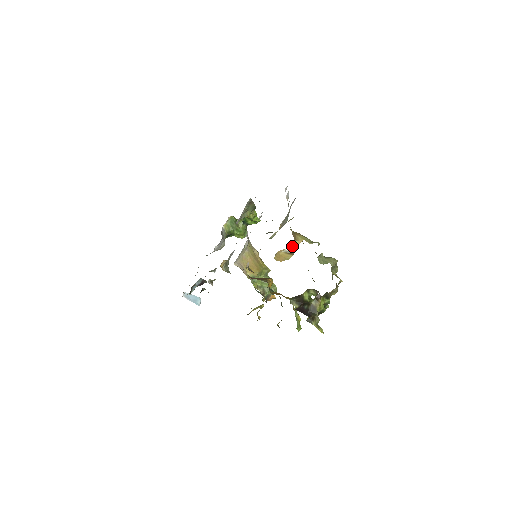
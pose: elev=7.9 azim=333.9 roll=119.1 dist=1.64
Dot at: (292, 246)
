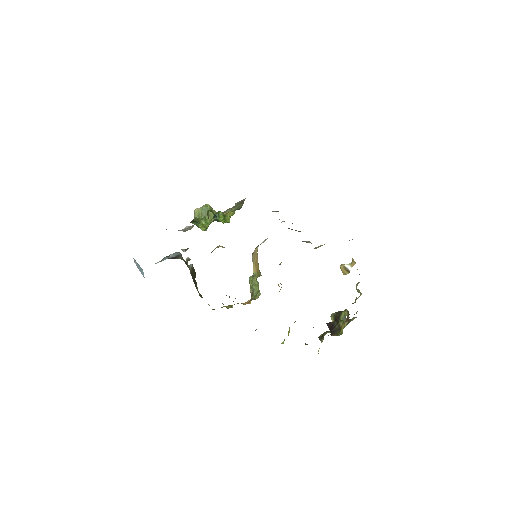
Dot at: (350, 264)
